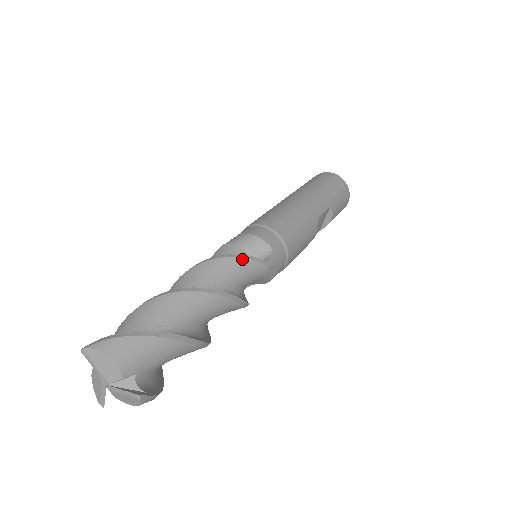
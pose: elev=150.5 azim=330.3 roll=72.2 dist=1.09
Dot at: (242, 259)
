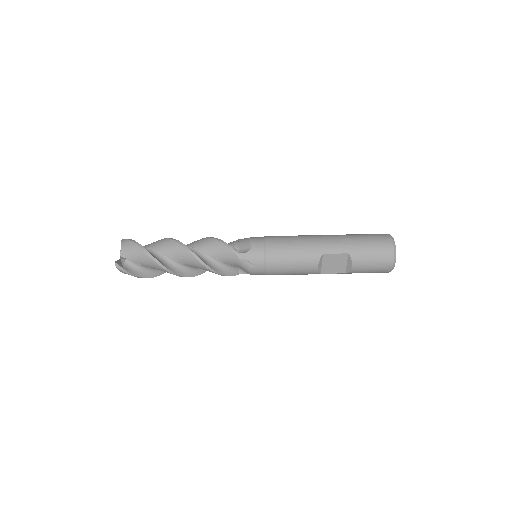
Dot at: (222, 244)
